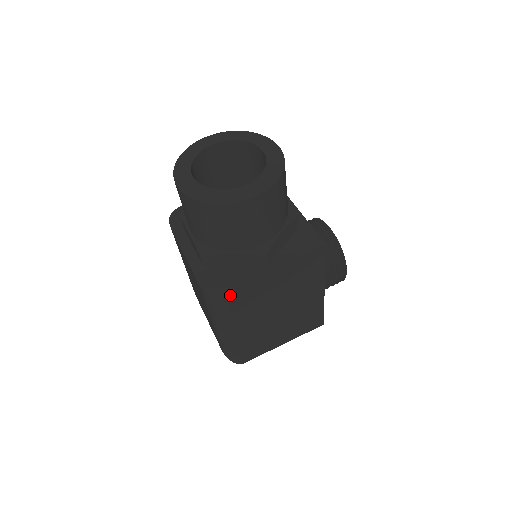
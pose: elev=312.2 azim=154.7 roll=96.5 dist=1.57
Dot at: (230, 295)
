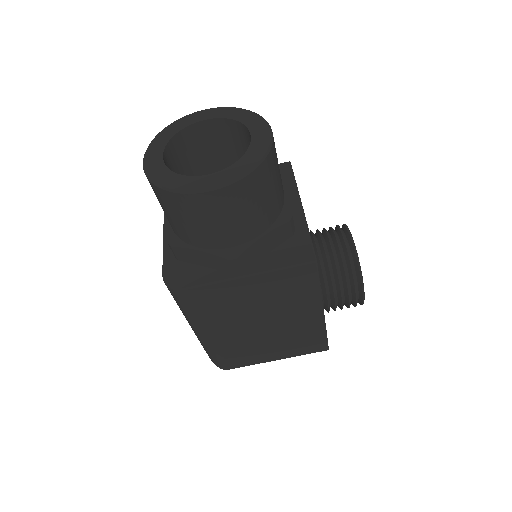
Dot at: (193, 297)
